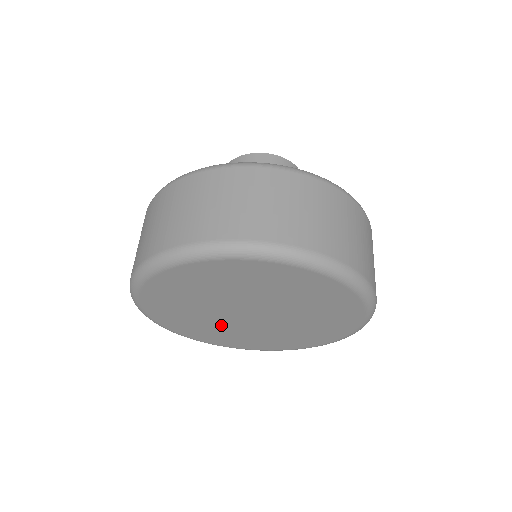
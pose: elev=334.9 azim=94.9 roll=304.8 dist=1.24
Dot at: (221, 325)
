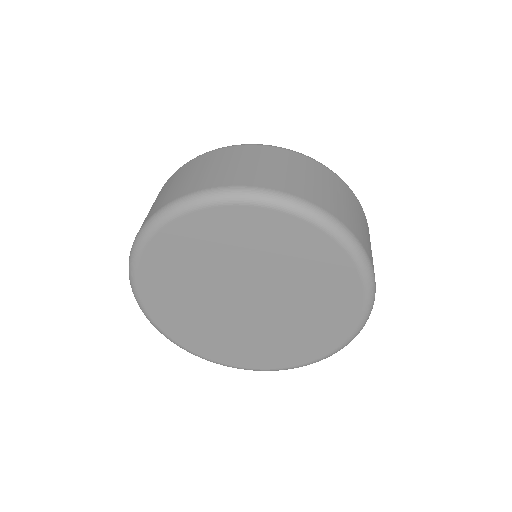
Dot at: (223, 325)
